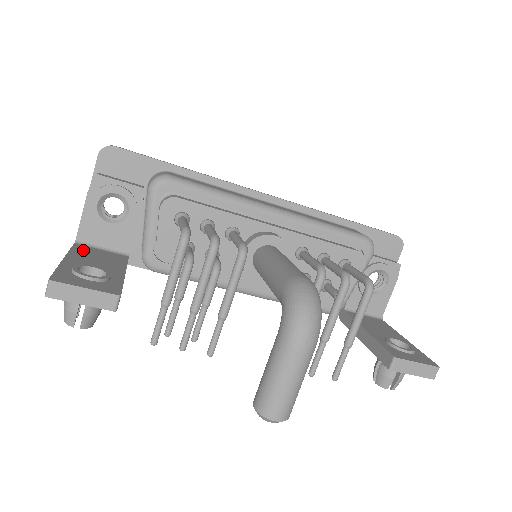
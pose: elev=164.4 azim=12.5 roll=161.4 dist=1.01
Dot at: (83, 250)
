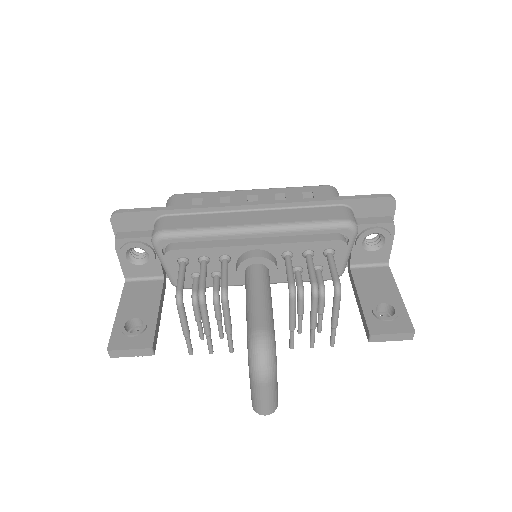
Dot at: (130, 290)
